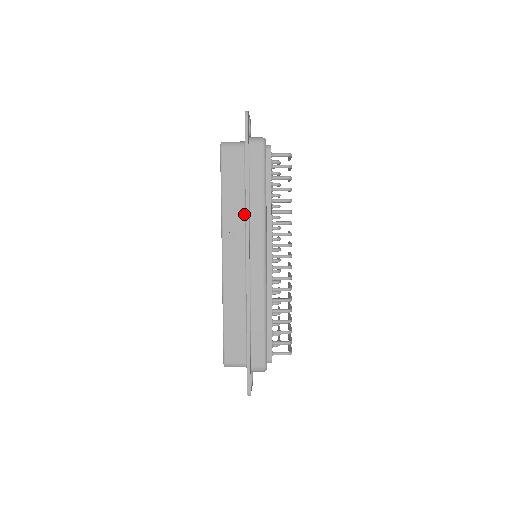
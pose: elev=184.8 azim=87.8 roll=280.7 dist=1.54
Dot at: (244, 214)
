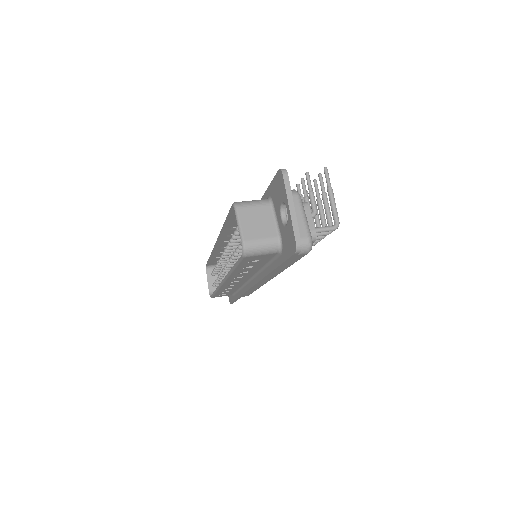
Dot at: (258, 271)
